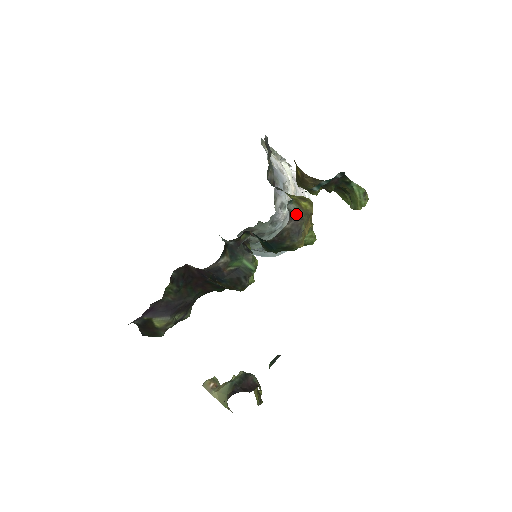
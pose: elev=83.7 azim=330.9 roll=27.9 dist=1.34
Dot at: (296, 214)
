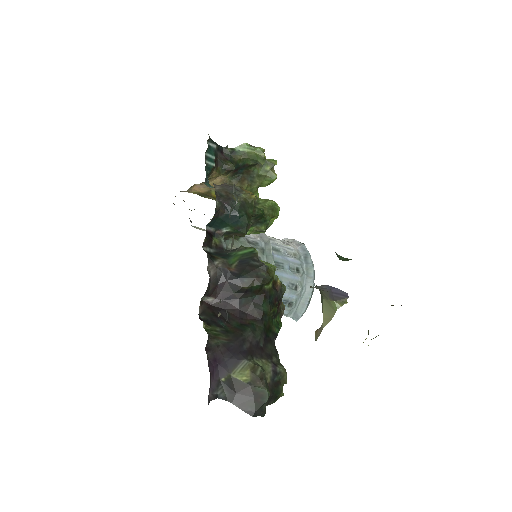
Dot at: occluded
